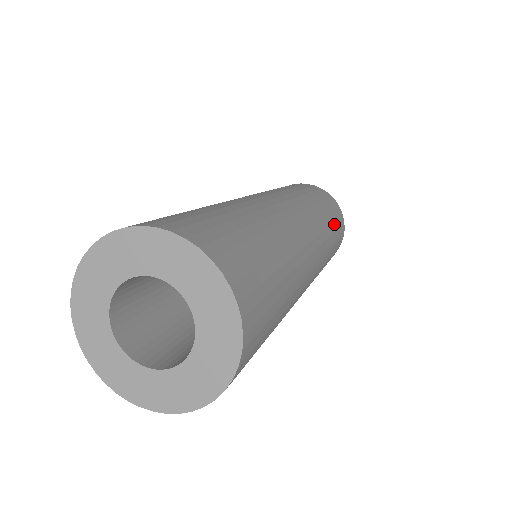
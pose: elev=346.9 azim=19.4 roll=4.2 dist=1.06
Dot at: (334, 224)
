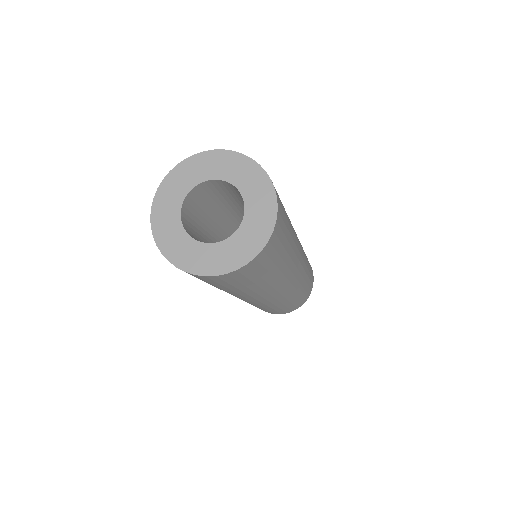
Dot at: (309, 280)
